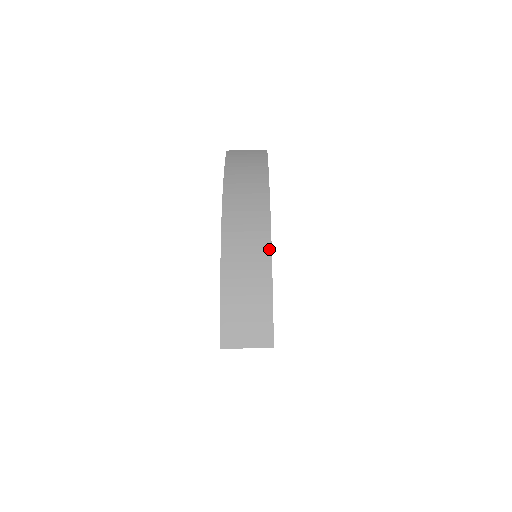
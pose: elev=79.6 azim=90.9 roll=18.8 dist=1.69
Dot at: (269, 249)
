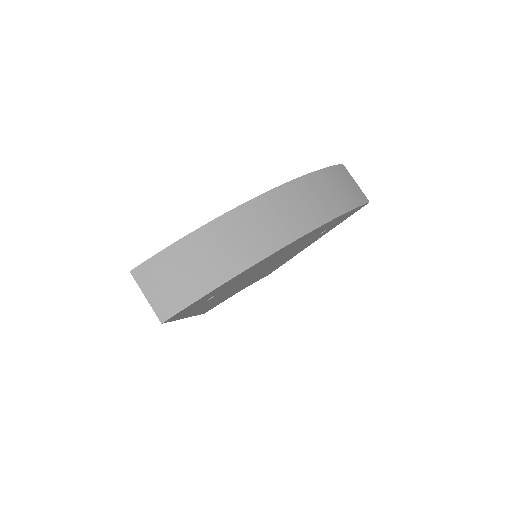
Dot at: (260, 258)
